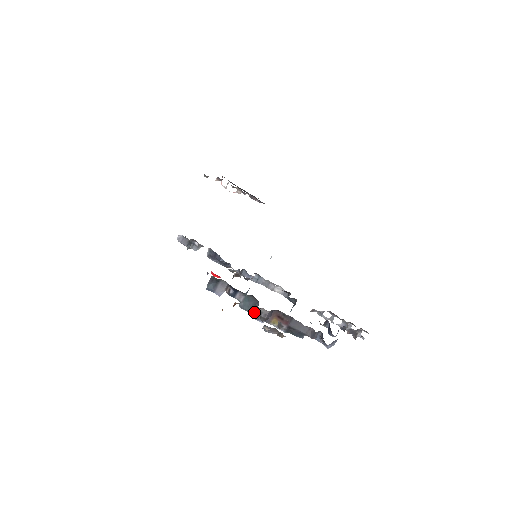
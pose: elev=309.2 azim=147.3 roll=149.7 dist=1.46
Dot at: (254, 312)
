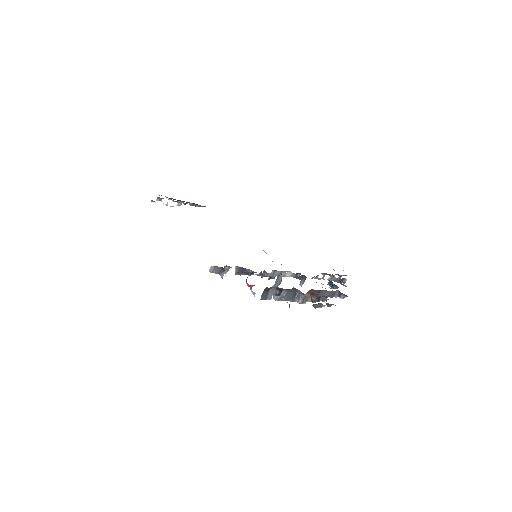
Dot at: (298, 299)
